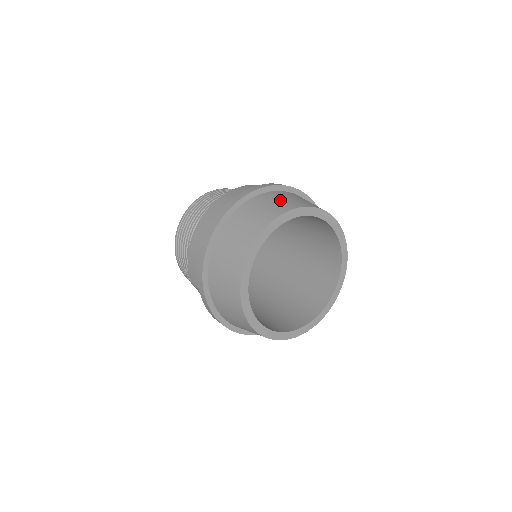
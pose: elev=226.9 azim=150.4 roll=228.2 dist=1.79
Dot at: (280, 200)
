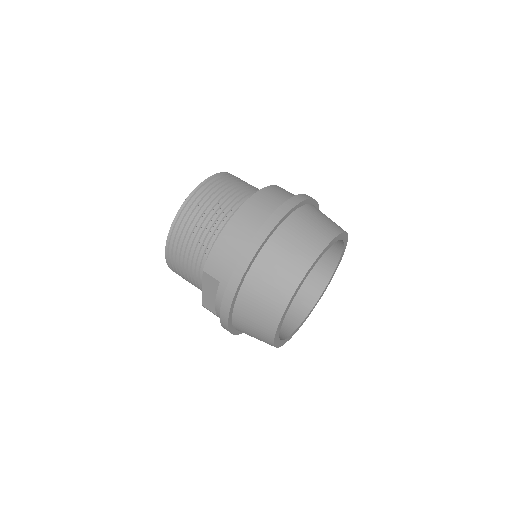
Dot at: (326, 218)
